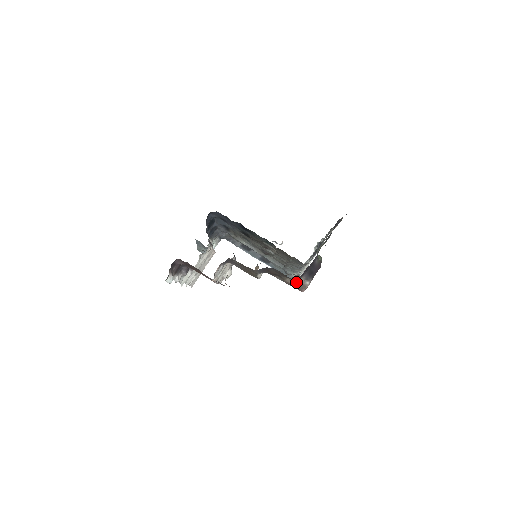
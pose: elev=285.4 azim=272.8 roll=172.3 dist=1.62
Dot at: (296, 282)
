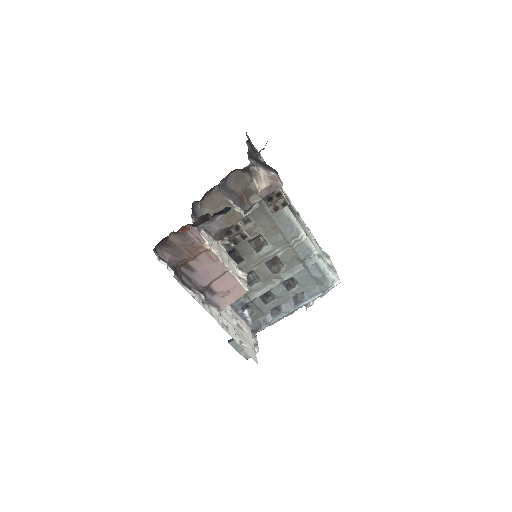
Dot at: (264, 181)
